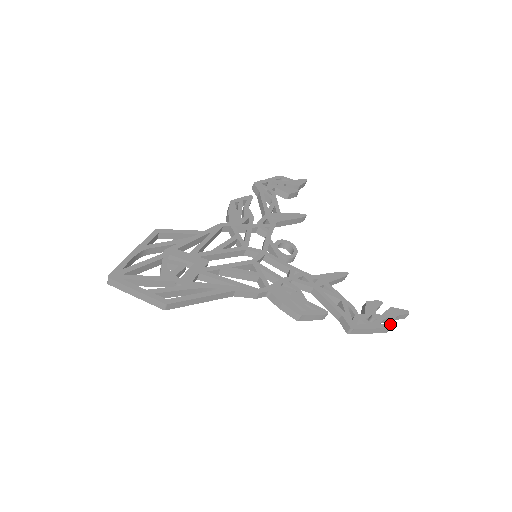
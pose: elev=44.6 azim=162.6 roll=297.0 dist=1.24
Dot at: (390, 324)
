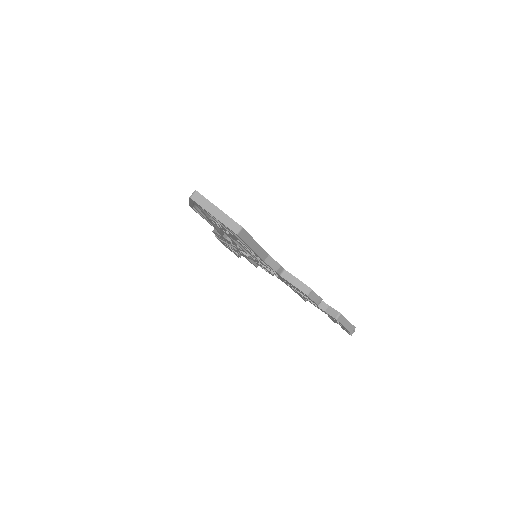
Dot at: occluded
